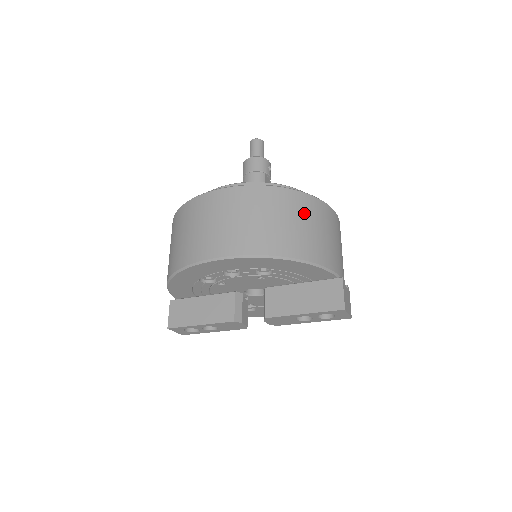
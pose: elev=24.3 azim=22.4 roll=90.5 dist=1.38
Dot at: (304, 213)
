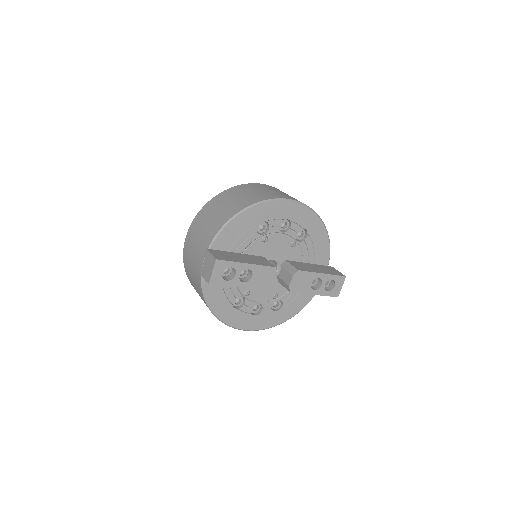
Dot at: occluded
